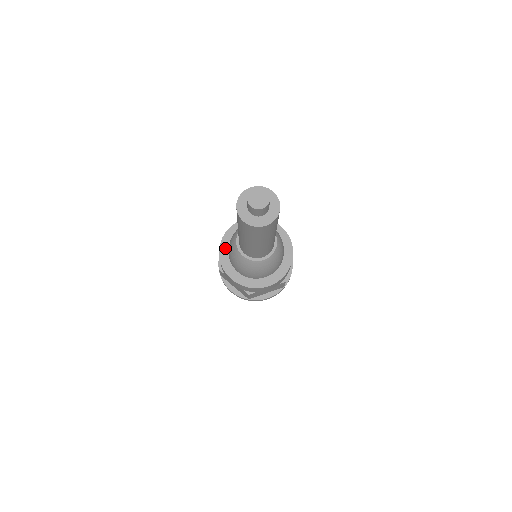
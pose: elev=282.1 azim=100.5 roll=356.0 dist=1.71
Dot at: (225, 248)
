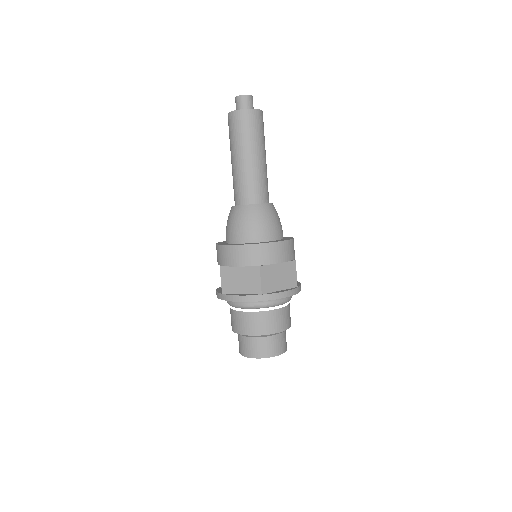
Dot at: (222, 243)
